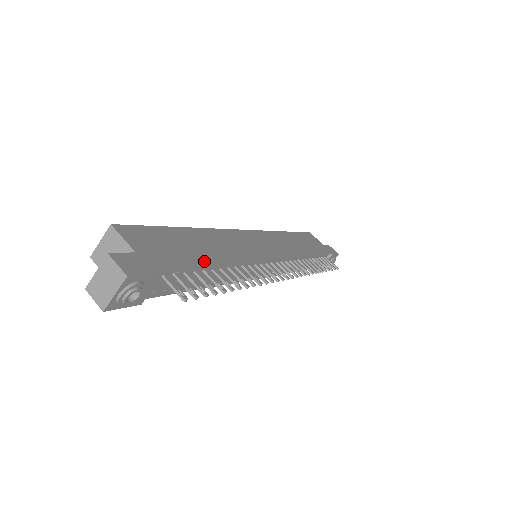
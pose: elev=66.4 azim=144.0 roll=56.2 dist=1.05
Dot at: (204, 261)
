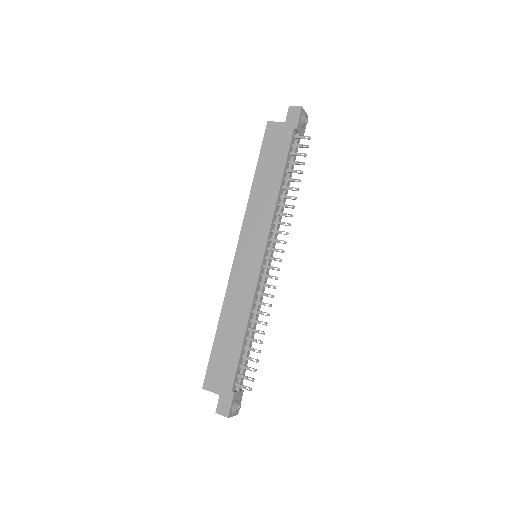
Dot at: (239, 349)
